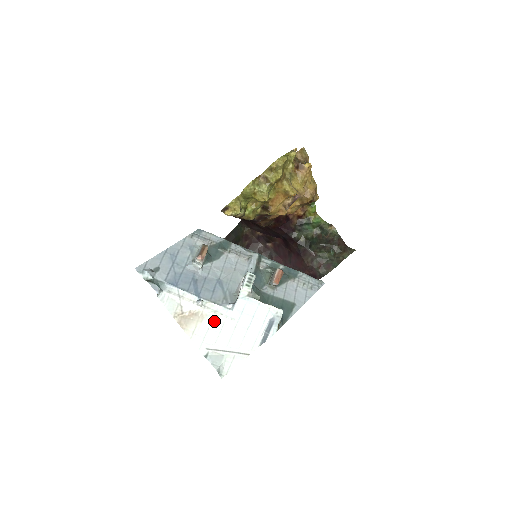
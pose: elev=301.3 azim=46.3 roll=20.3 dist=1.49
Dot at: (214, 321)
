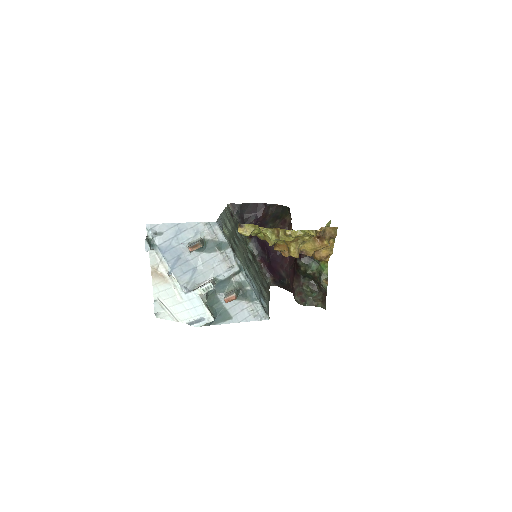
Dot at: (171, 289)
